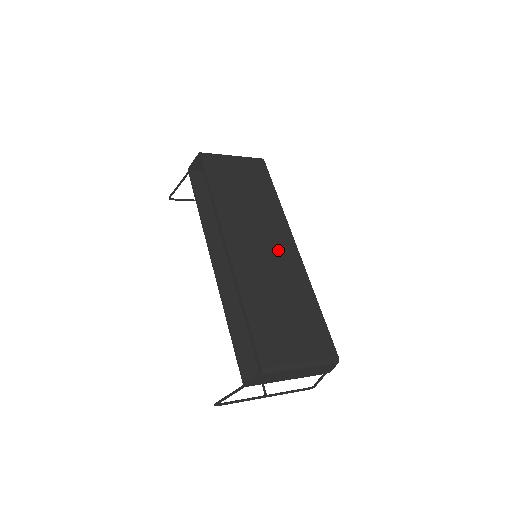
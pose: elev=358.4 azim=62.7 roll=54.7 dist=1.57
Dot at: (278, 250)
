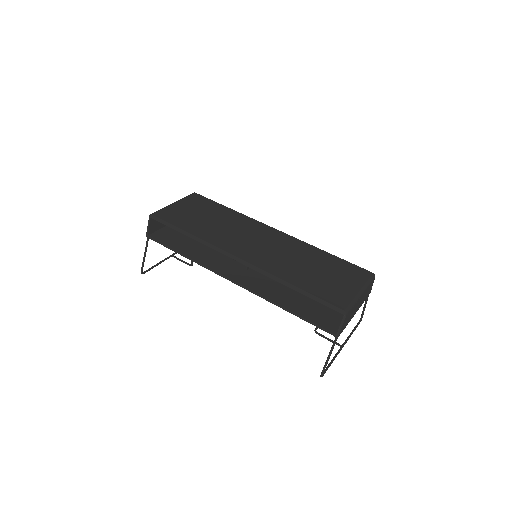
Dot at: (270, 239)
